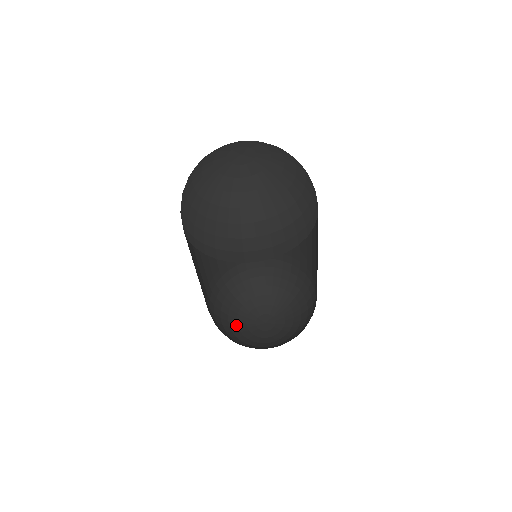
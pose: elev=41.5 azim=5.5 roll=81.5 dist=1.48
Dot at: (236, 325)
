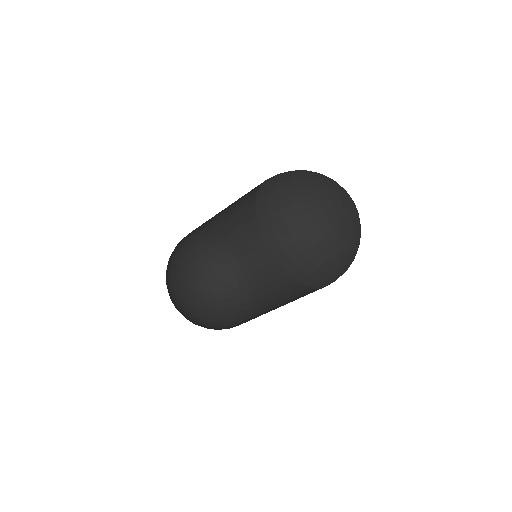
Dot at: (178, 308)
